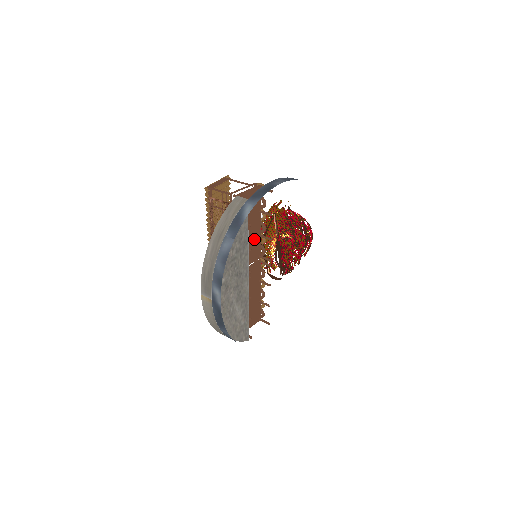
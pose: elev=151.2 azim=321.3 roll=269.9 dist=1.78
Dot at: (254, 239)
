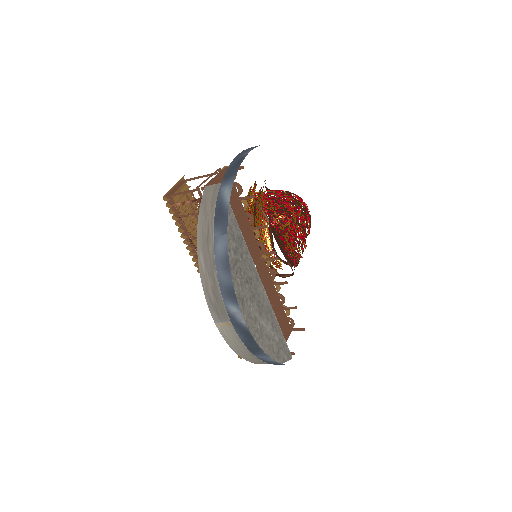
Dot at: (246, 235)
